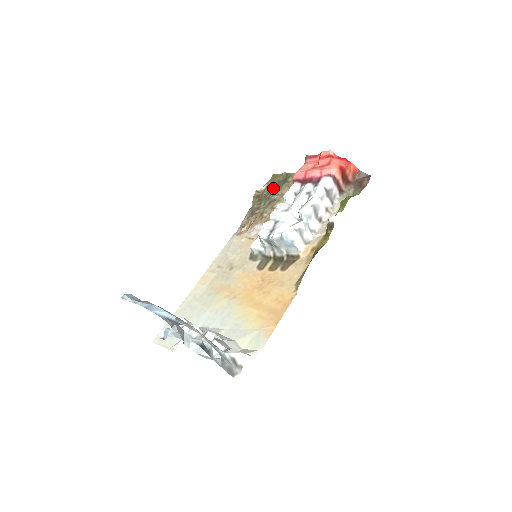
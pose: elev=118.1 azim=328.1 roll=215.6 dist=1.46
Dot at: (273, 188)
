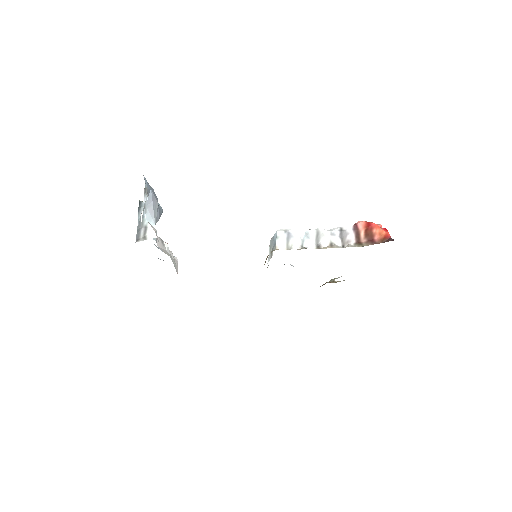
Dot at: occluded
